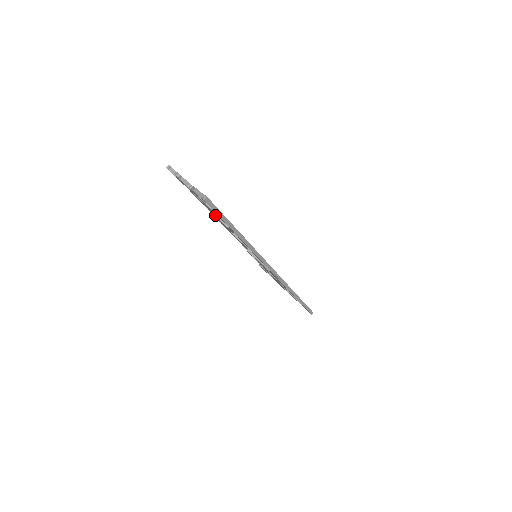
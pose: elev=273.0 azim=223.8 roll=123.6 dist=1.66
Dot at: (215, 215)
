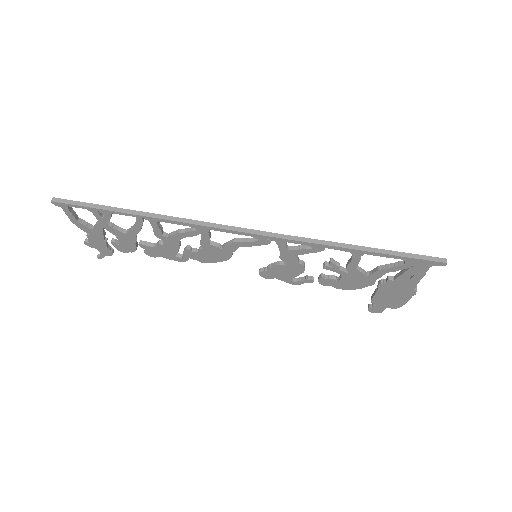
Dot at: (135, 237)
